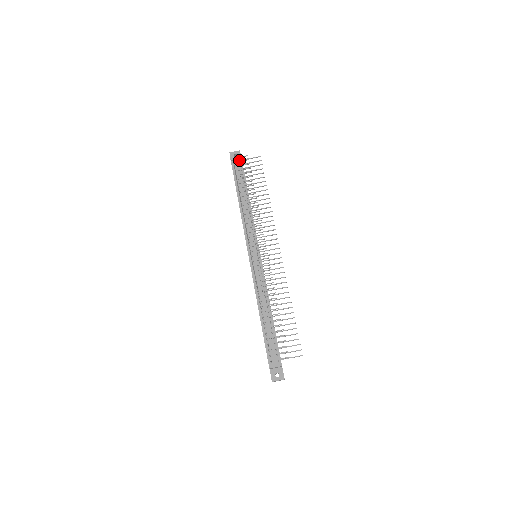
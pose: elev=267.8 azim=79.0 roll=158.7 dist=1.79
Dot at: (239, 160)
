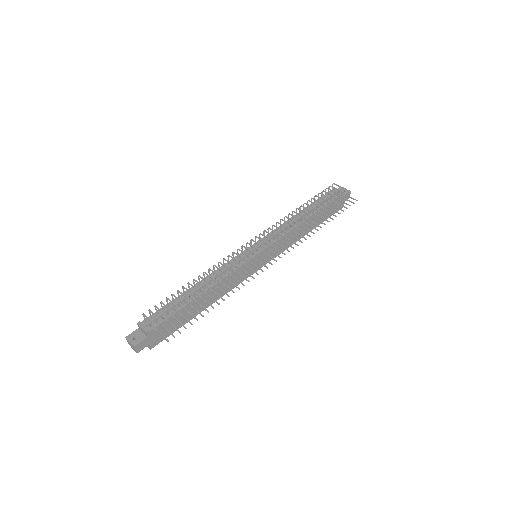
Dot at: (339, 193)
